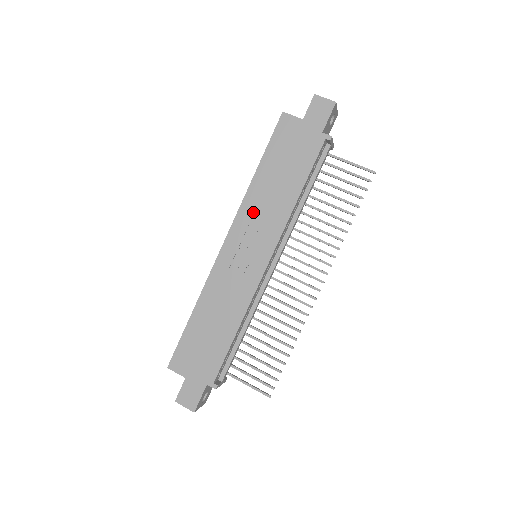
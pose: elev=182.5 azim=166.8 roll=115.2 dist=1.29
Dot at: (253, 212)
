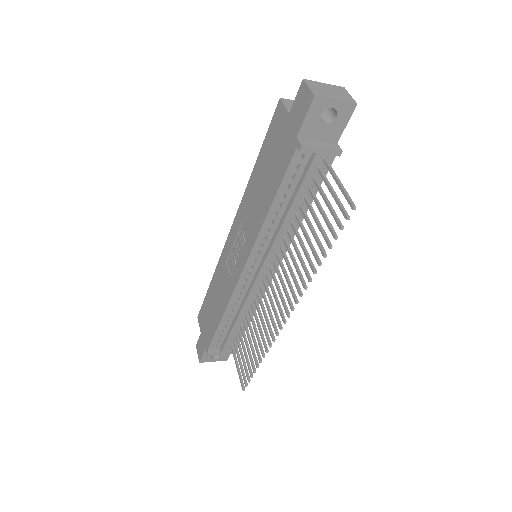
Dot at: (245, 212)
